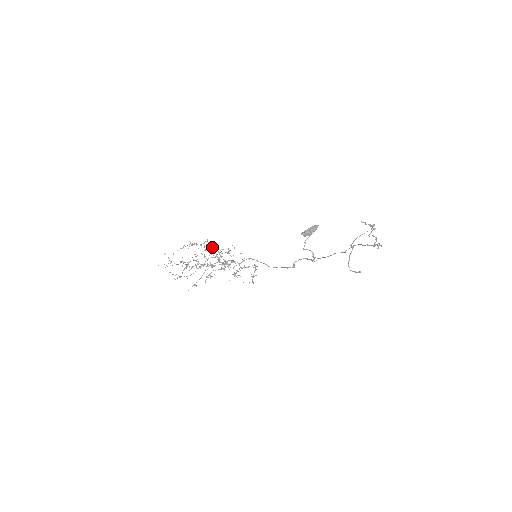
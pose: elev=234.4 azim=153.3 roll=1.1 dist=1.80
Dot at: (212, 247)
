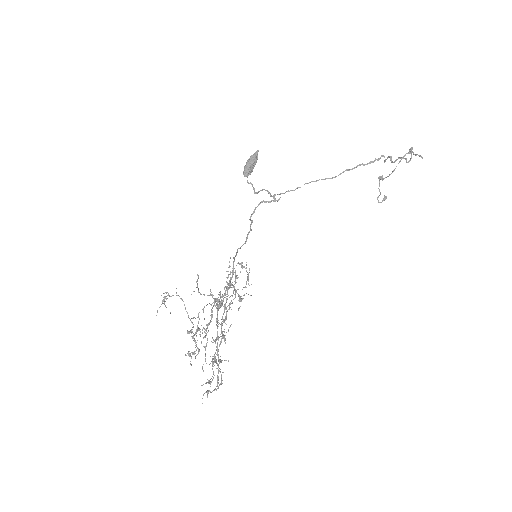
Dot at: occluded
